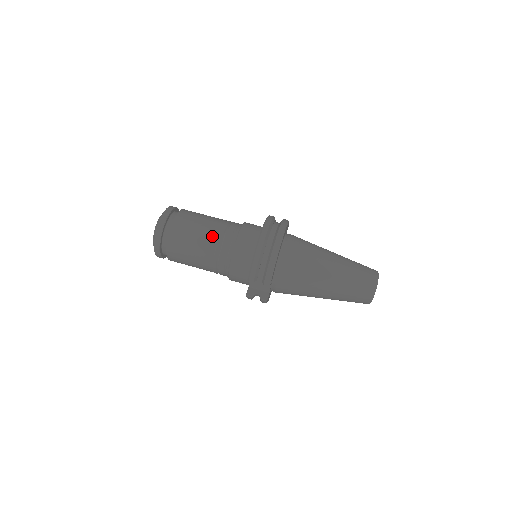
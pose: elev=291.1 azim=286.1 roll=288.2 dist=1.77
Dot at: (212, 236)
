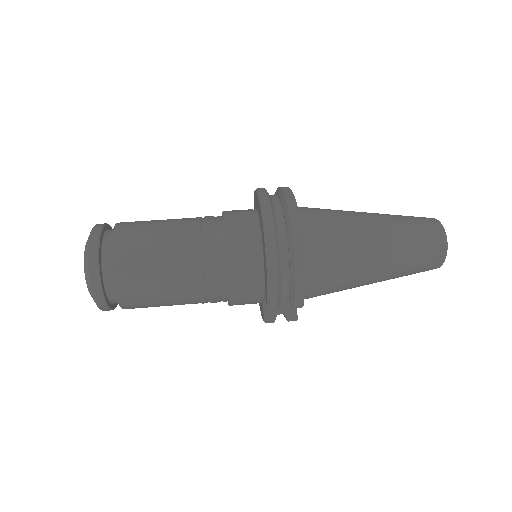
Dot at: (185, 259)
